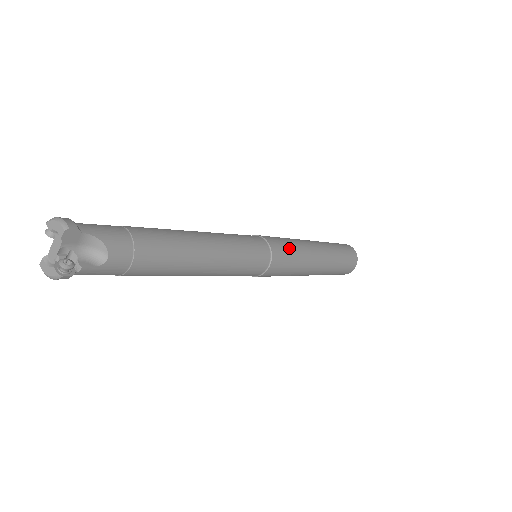
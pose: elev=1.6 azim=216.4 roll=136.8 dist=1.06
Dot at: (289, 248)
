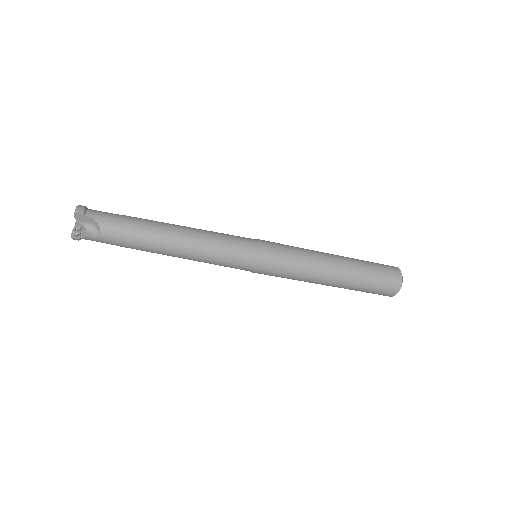
Dot at: (287, 256)
